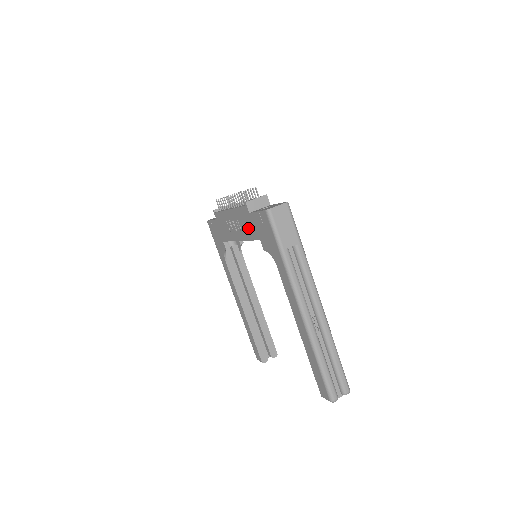
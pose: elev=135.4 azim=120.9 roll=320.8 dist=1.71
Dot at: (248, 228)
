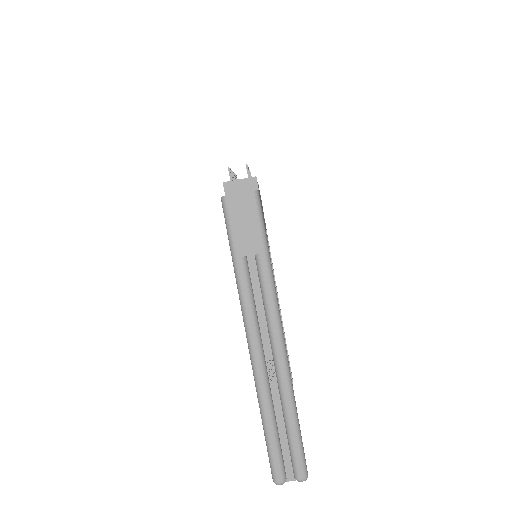
Dot at: occluded
